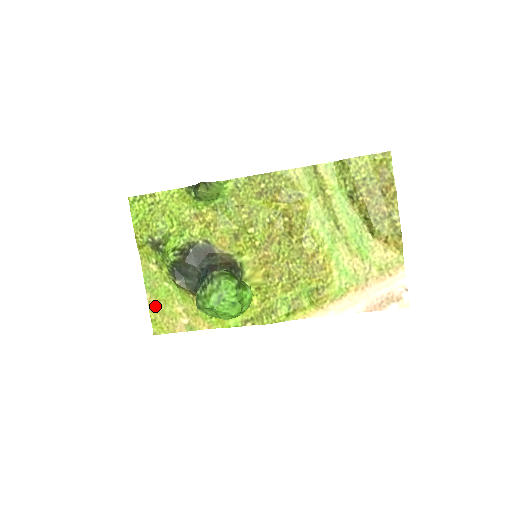
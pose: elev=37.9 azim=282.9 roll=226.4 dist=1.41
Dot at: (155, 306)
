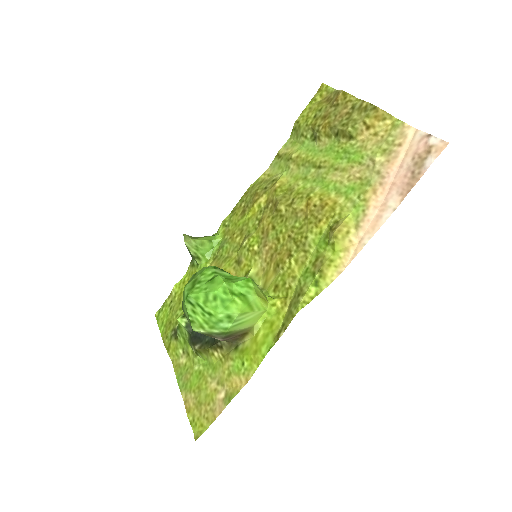
Dot at: (191, 402)
